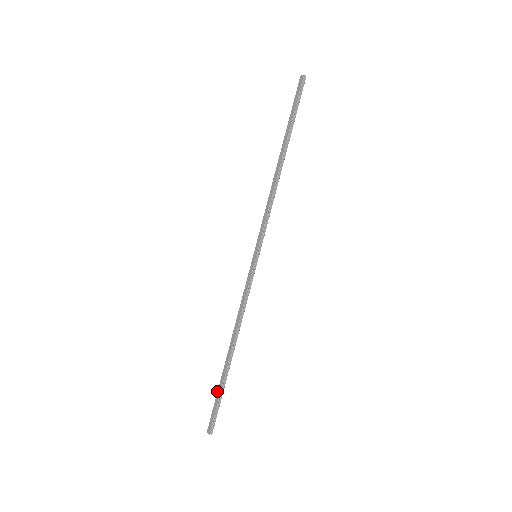
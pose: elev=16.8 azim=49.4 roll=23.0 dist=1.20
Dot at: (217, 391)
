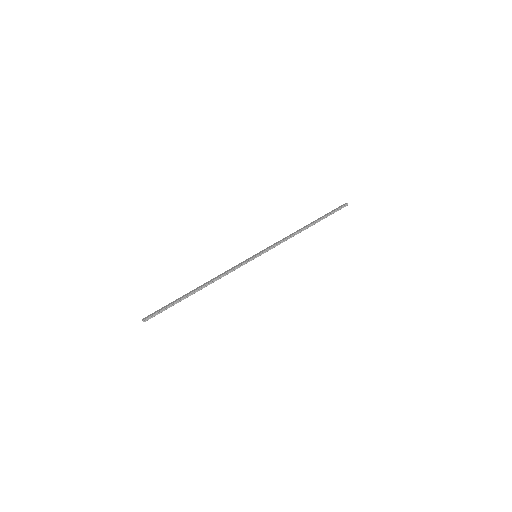
Dot at: occluded
